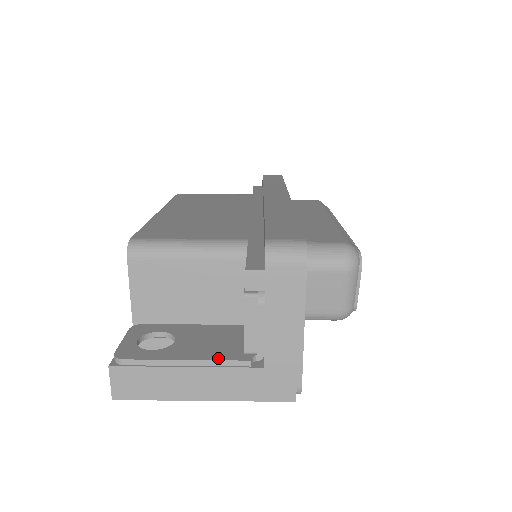
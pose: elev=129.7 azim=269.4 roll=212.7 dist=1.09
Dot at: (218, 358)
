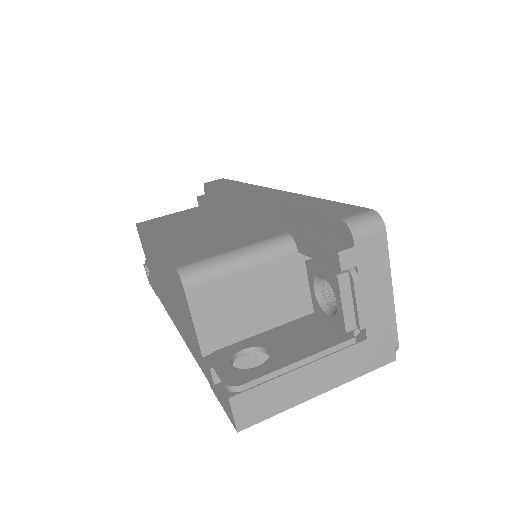
Dot at: (326, 347)
